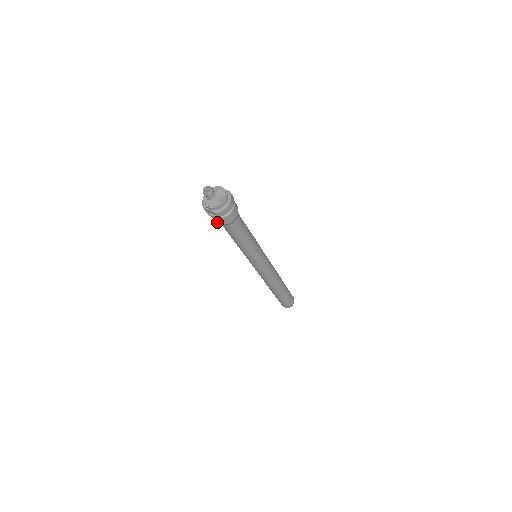
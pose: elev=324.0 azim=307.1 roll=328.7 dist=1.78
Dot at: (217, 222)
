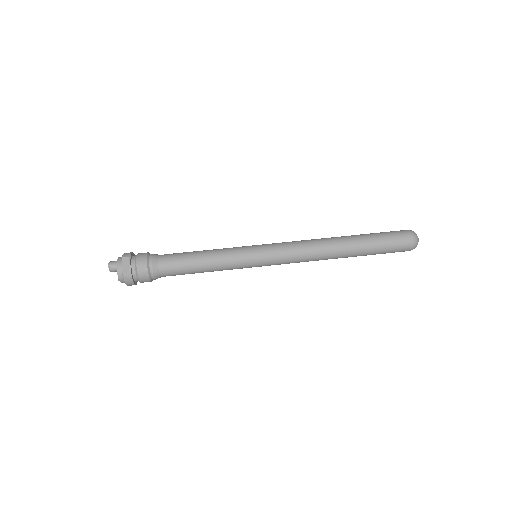
Dot at: occluded
